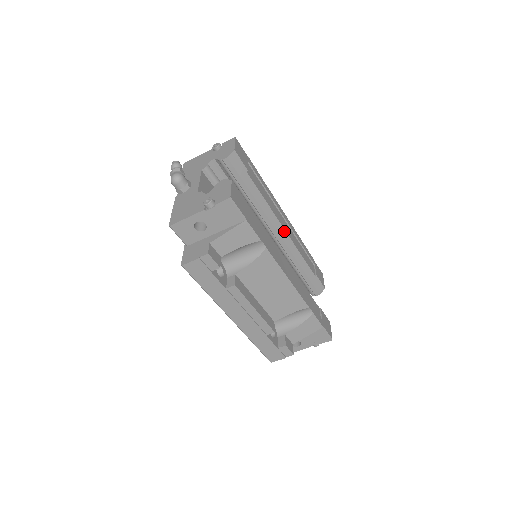
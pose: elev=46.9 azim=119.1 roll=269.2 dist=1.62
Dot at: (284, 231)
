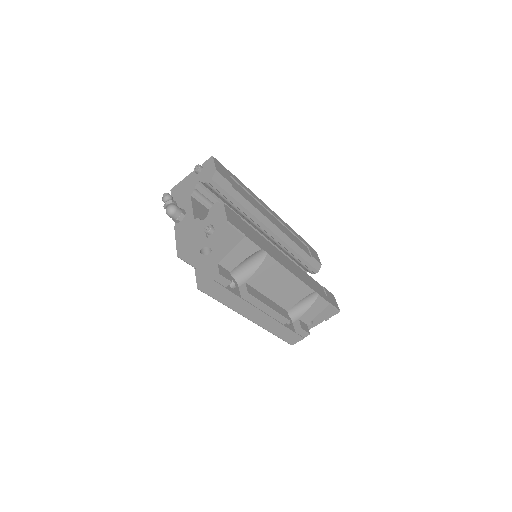
Dot at: (275, 227)
